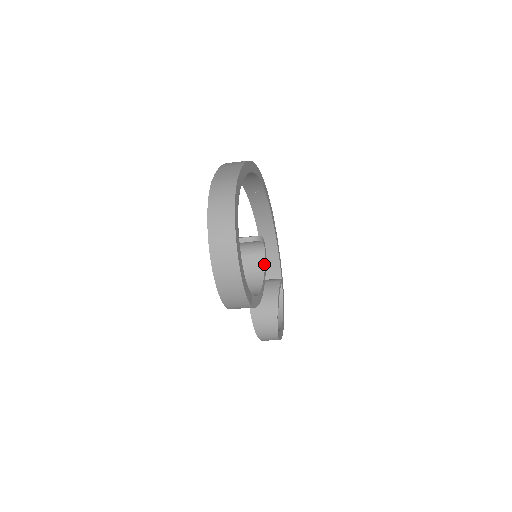
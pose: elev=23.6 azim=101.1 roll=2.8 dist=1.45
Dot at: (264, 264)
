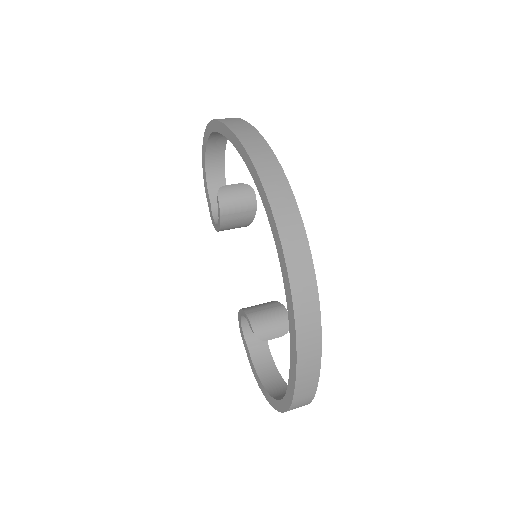
Dot at: occluded
